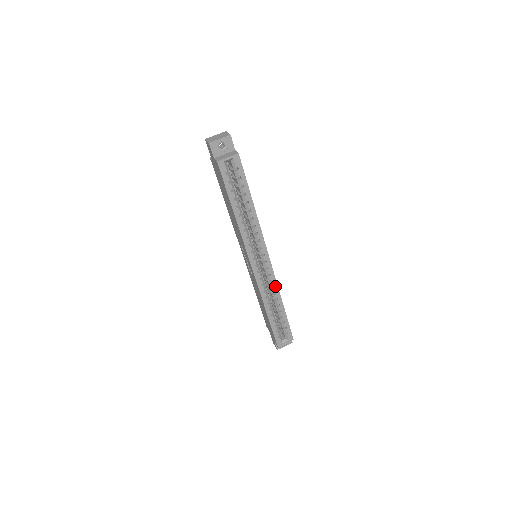
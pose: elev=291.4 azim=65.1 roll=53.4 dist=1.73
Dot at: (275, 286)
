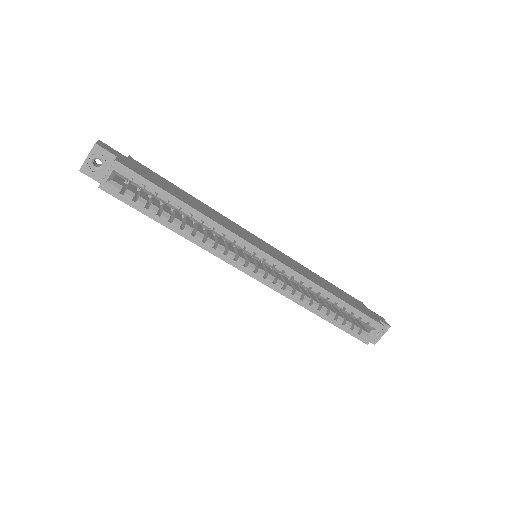
Dot at: (302, 280)
